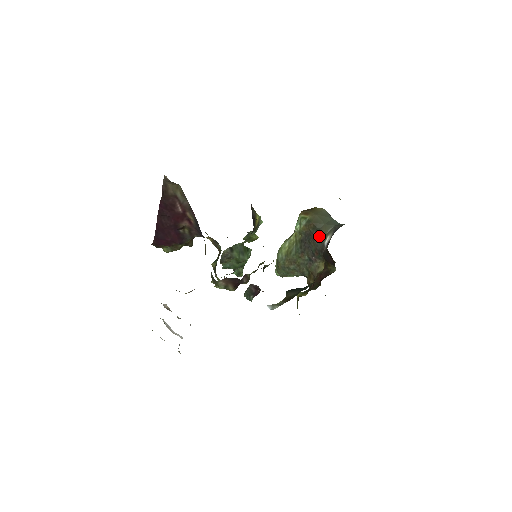
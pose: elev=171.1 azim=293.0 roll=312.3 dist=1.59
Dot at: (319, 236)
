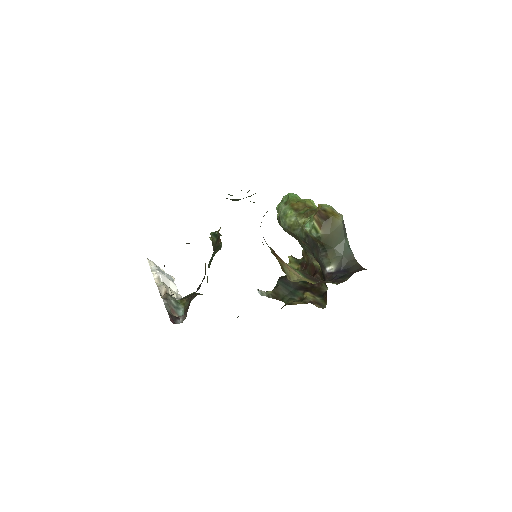
Dot at: (324, 255)
